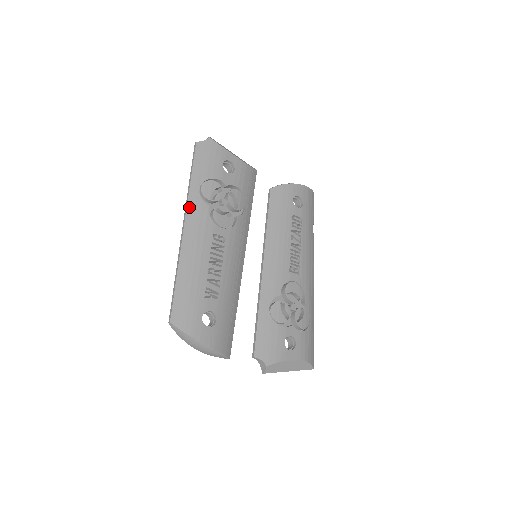
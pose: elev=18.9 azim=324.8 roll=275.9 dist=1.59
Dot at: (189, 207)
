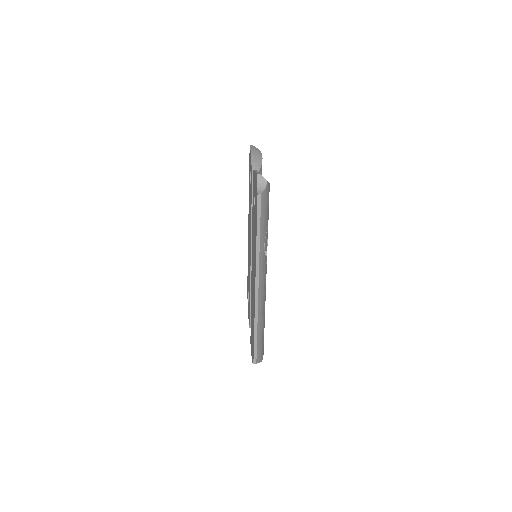
Dot at: (260, 269)
